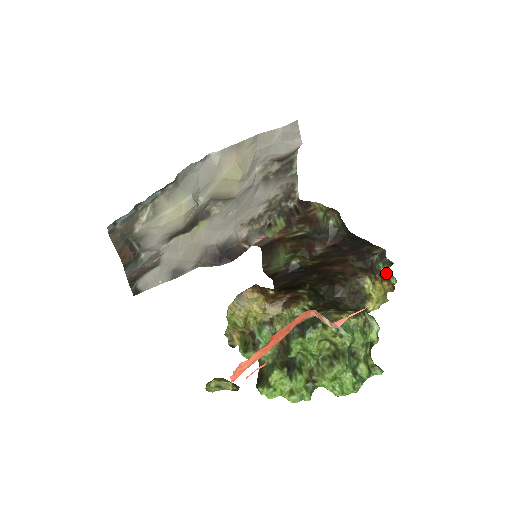
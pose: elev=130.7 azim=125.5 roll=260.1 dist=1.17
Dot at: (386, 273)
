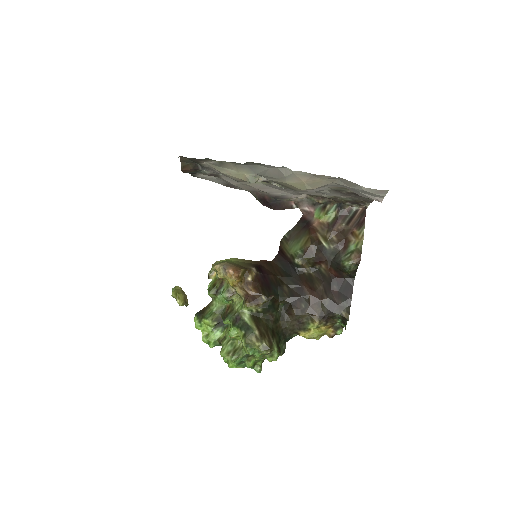
Dot at: (340, 325)
